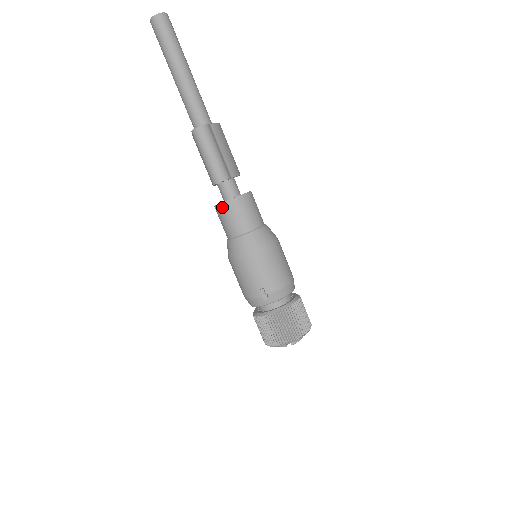
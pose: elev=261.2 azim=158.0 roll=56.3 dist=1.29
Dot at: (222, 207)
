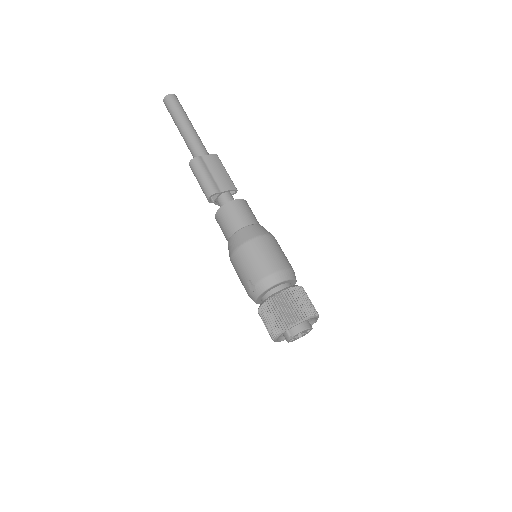
Dot at: (216, 218)
